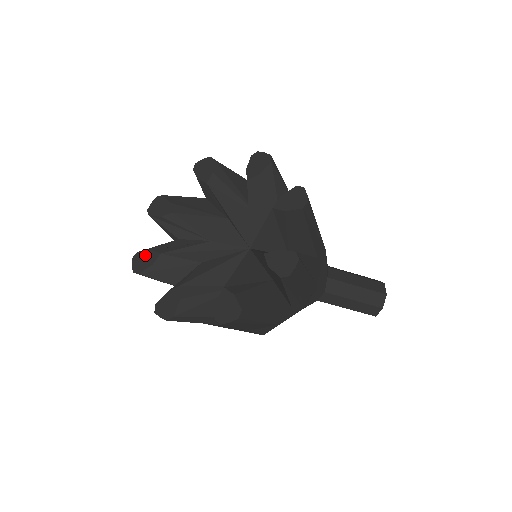
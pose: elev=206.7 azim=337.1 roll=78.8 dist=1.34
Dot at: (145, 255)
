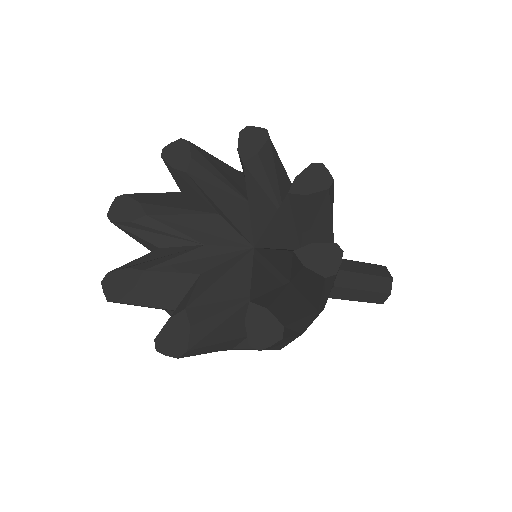
Dot at: (120, 275)
